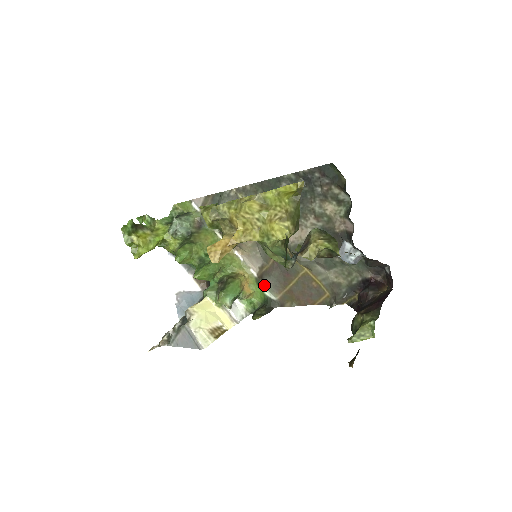
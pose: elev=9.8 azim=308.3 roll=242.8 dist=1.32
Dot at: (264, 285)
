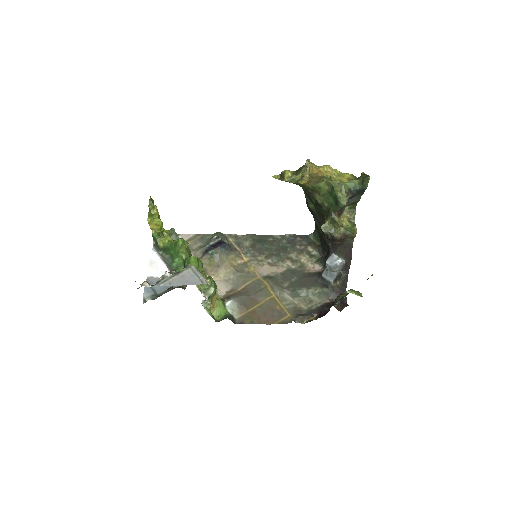
Dot at: (229, 303)
